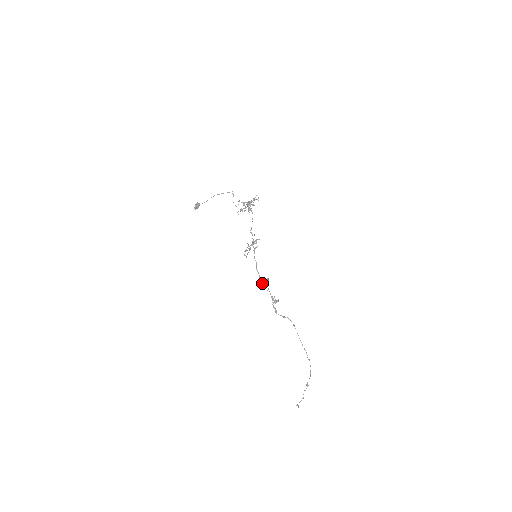
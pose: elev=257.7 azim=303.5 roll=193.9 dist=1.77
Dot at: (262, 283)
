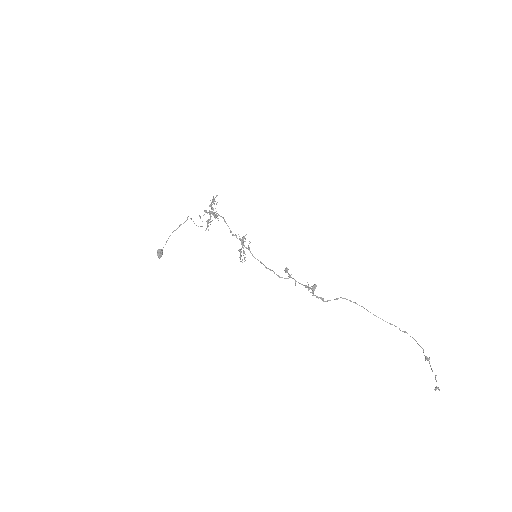
Dot at: occluded
